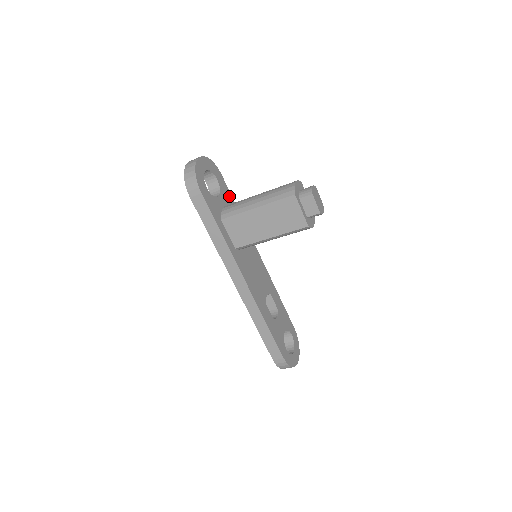
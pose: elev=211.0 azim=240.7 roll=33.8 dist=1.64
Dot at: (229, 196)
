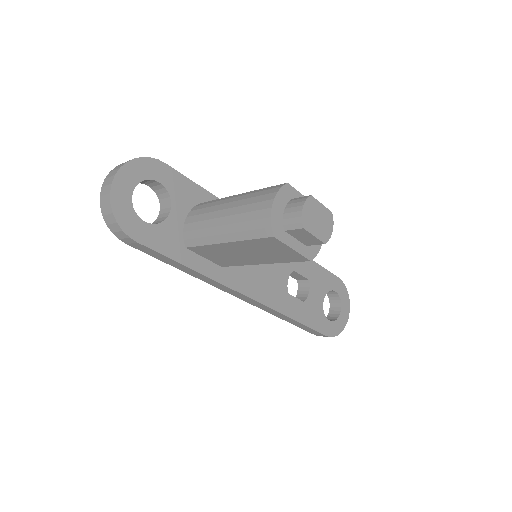
Dot at: (190, 188)
